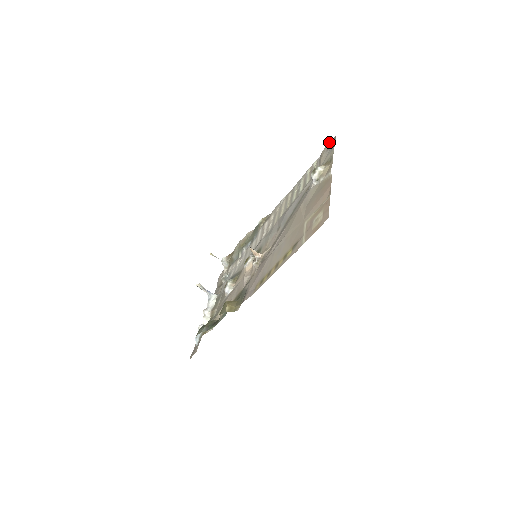
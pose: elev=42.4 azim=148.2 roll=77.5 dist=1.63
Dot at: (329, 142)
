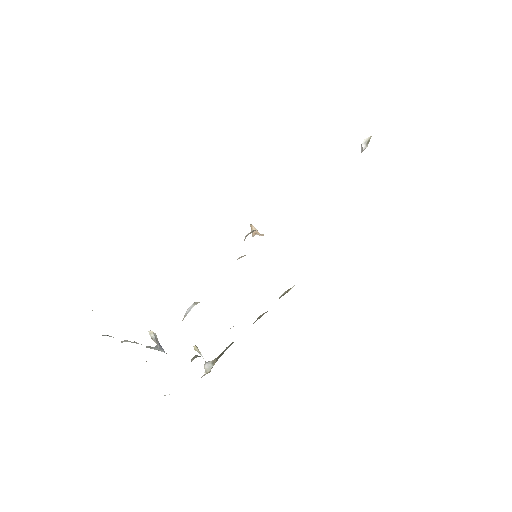
Dot at: occluded
